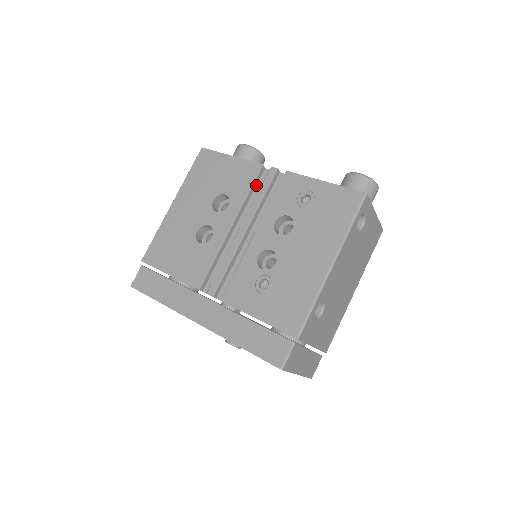
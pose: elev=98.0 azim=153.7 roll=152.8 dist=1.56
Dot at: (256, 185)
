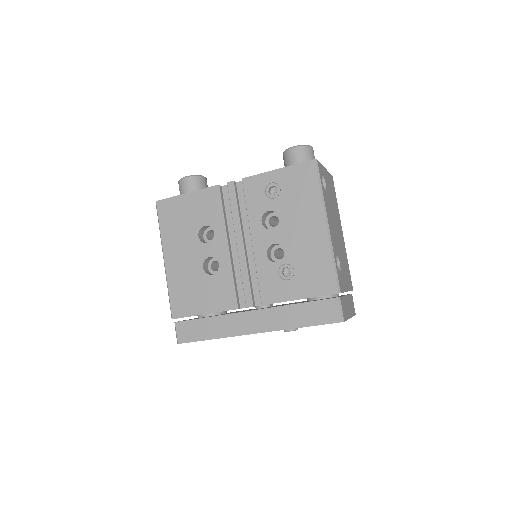
Dot at: (223, 203)
